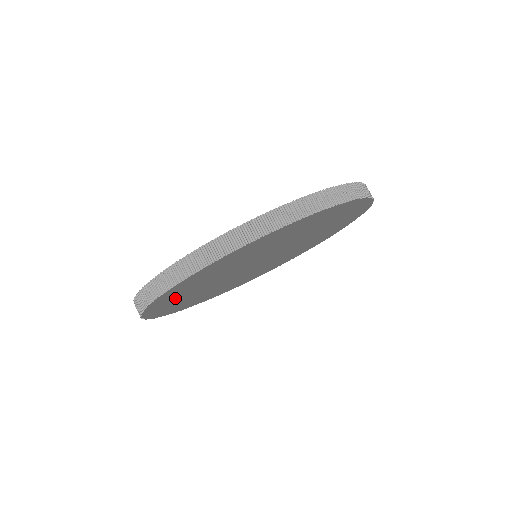
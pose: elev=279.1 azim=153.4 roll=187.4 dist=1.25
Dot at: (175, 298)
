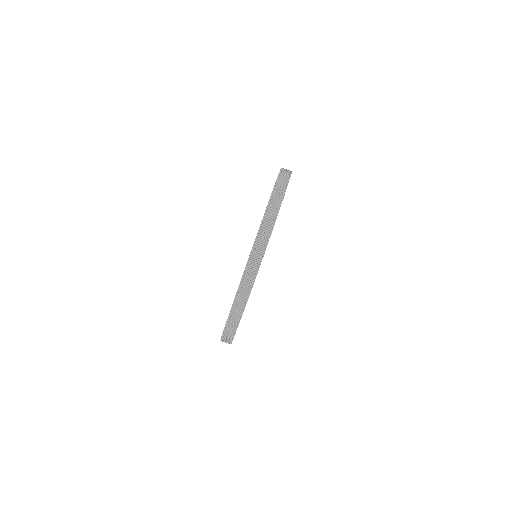
Dot at: occluded
